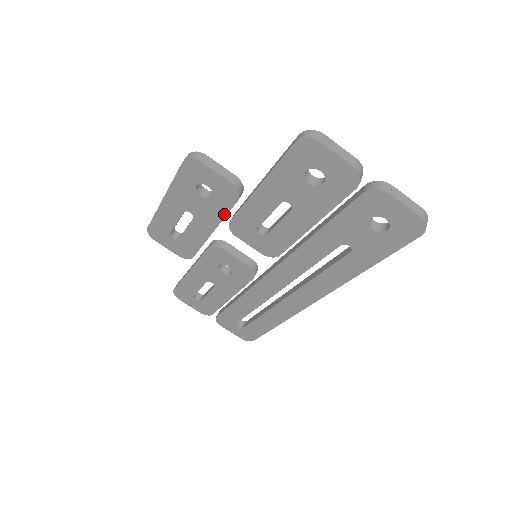
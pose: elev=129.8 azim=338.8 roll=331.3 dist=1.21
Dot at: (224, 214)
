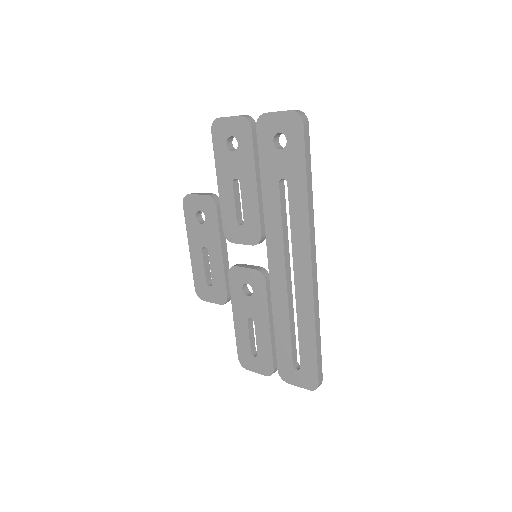
Dot at: (217, 227)
